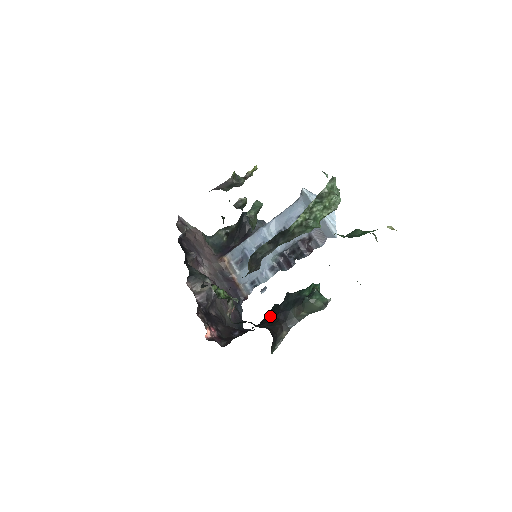
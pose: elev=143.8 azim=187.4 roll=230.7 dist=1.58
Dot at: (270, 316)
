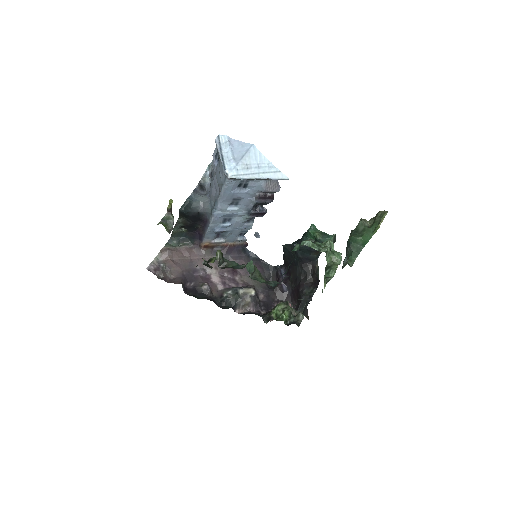
Dot at: (296, 264)
